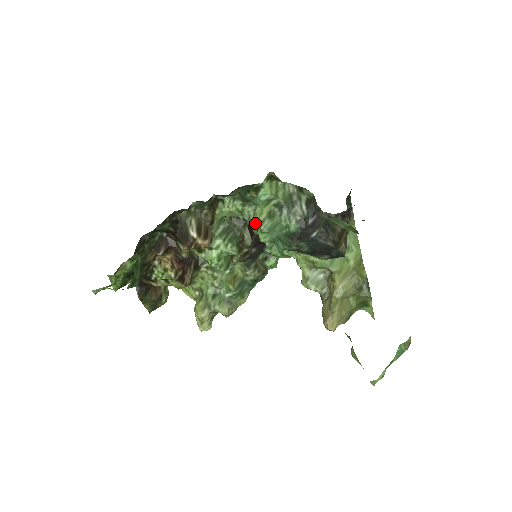
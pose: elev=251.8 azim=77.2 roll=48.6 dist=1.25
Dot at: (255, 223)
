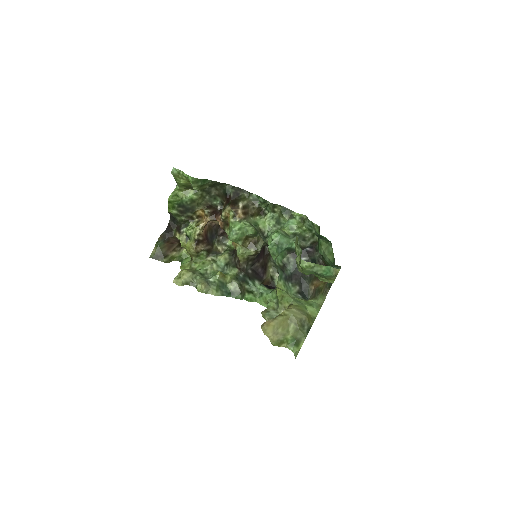
Dot at: (275, 230)
